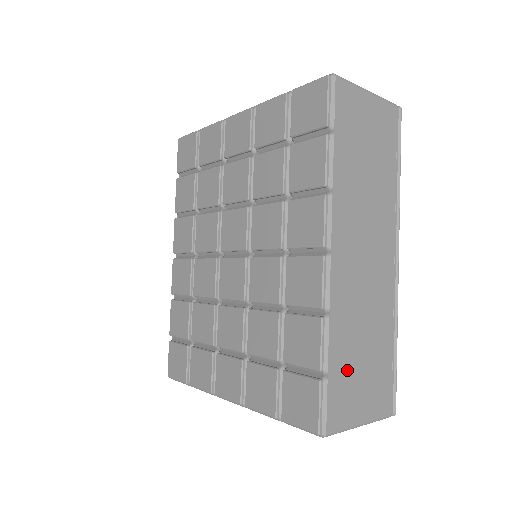
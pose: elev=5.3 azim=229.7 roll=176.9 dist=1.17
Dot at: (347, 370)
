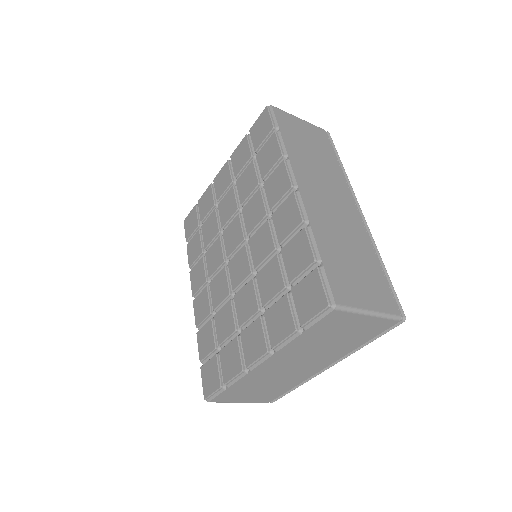
Dot at: (340, 266)
